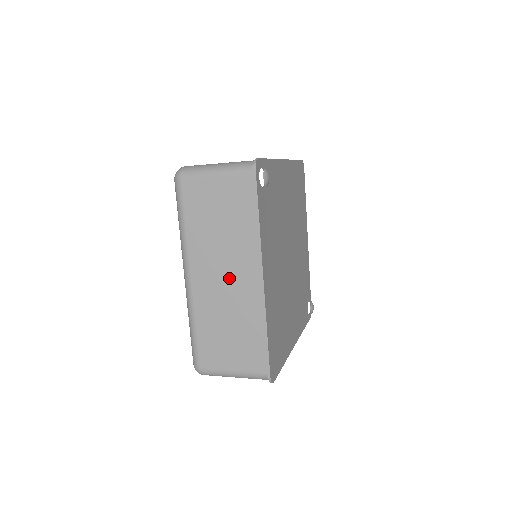
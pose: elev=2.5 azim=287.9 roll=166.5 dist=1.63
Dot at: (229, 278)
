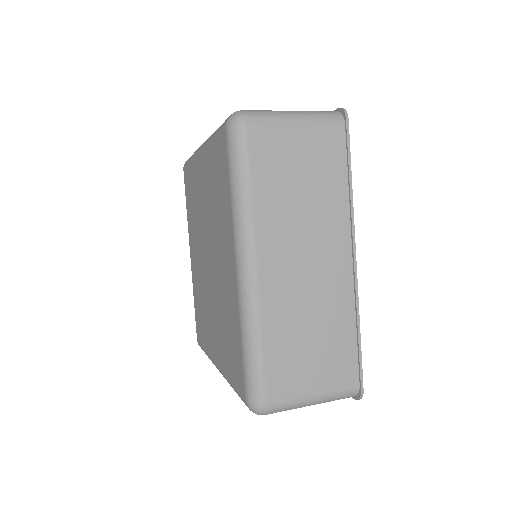
Dot at: (312, 262)
